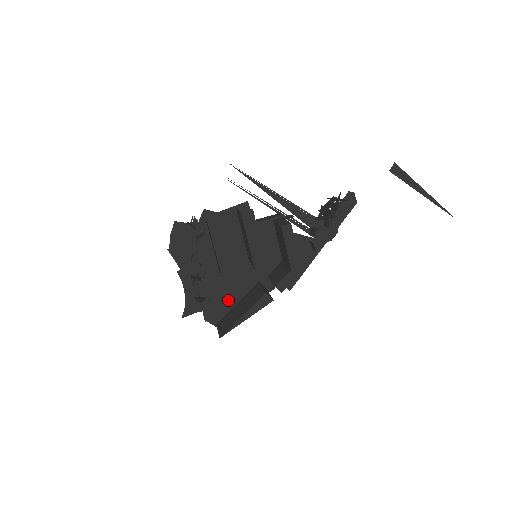
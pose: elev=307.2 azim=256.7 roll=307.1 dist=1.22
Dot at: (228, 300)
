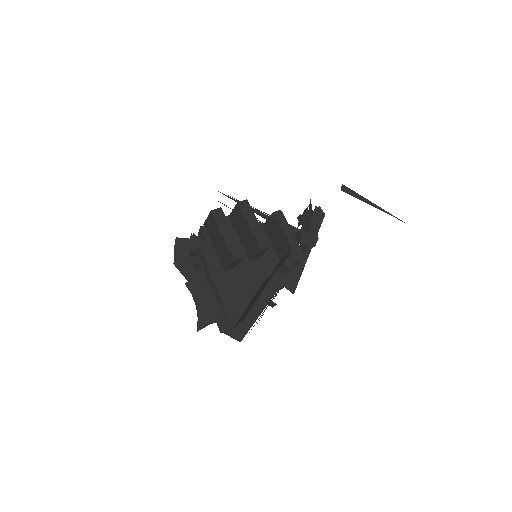
Dot at: (240, 301)
